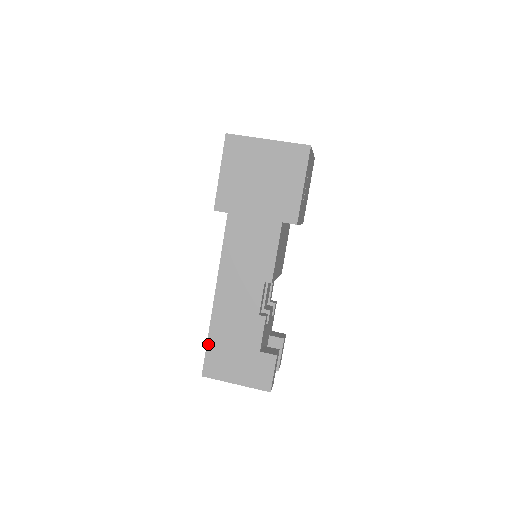
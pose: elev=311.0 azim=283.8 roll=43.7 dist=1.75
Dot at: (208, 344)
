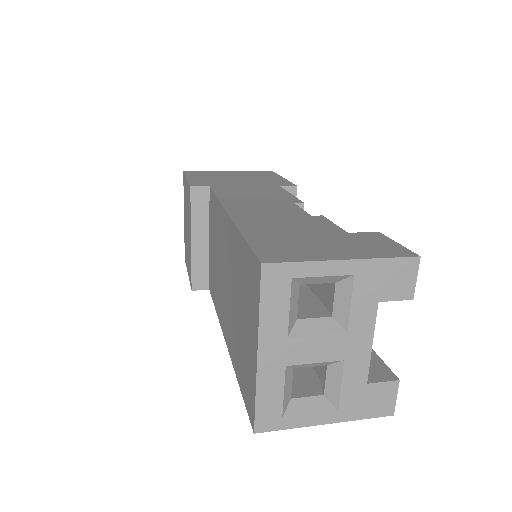
Dot at: (247, 238)
